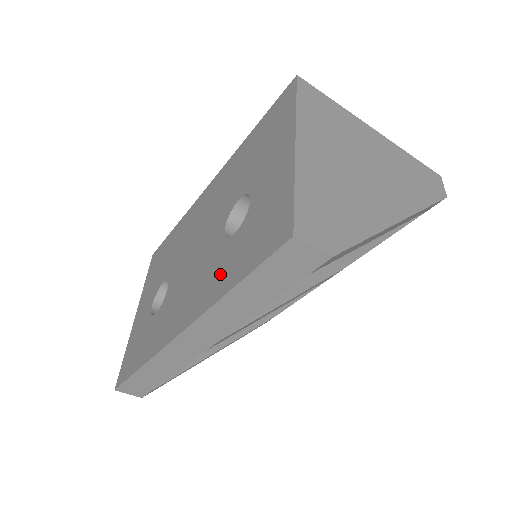
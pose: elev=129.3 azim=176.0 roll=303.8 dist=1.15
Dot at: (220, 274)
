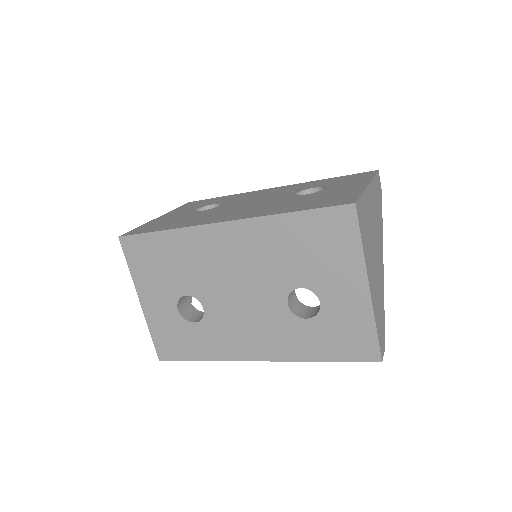
Dot at: (300, 343)
